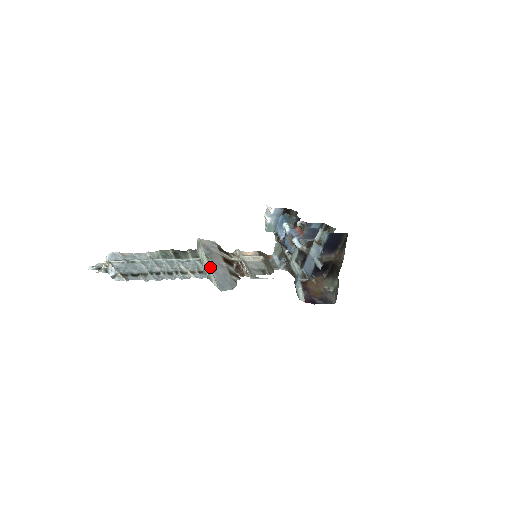
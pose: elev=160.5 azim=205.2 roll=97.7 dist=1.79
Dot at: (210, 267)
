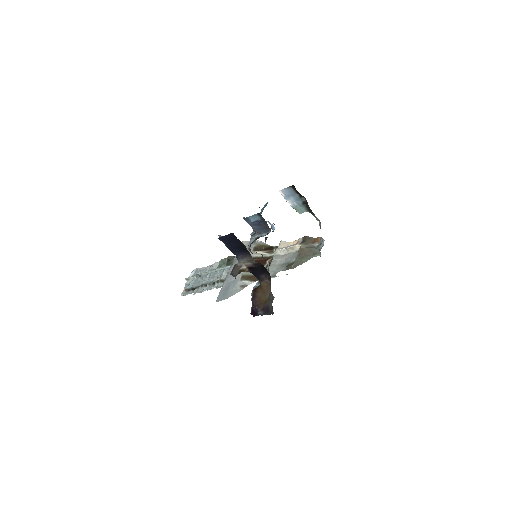
Dot at: (226, 275)
